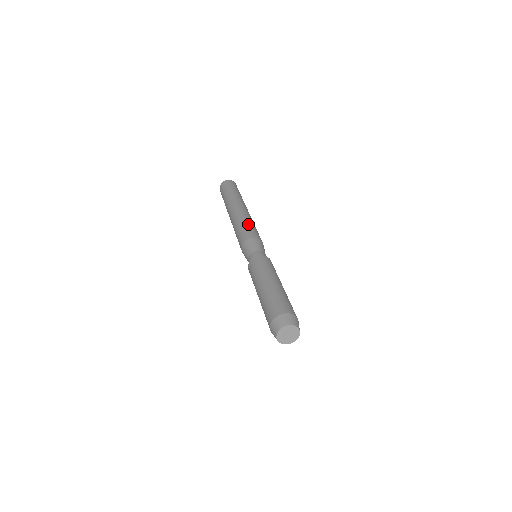
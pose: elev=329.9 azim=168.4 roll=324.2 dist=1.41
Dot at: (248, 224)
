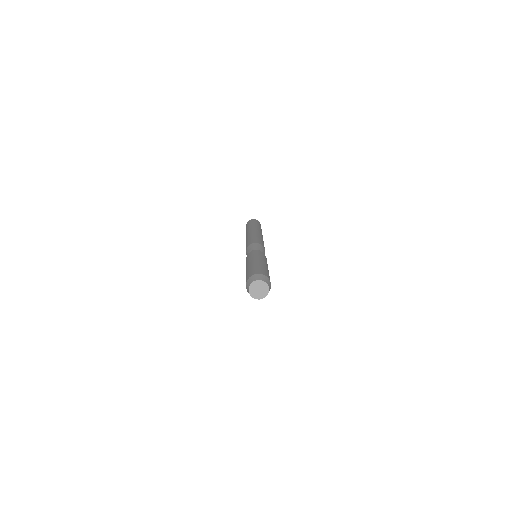
Dot at: (249, 240)
